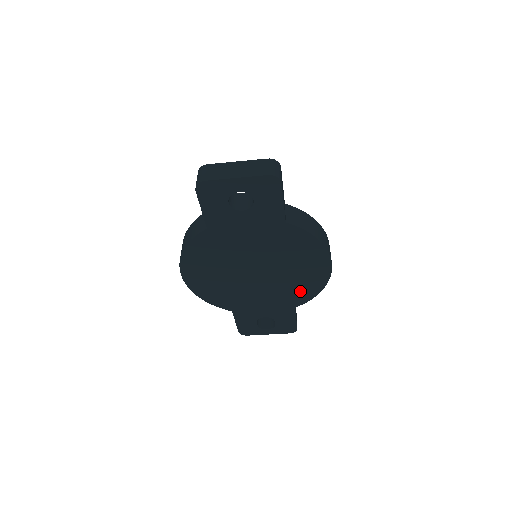
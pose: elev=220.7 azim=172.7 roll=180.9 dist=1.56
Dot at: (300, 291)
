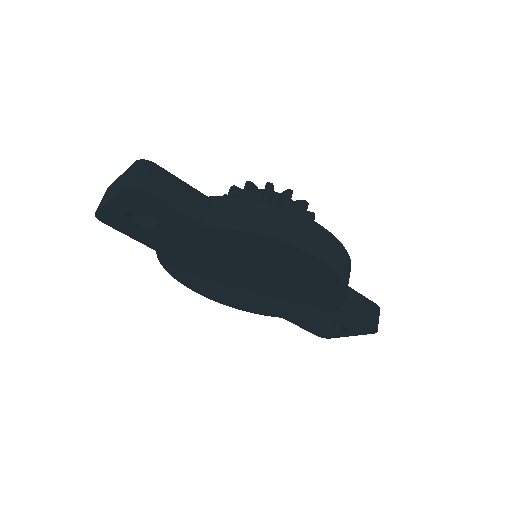
Dot at: (320, 290)
